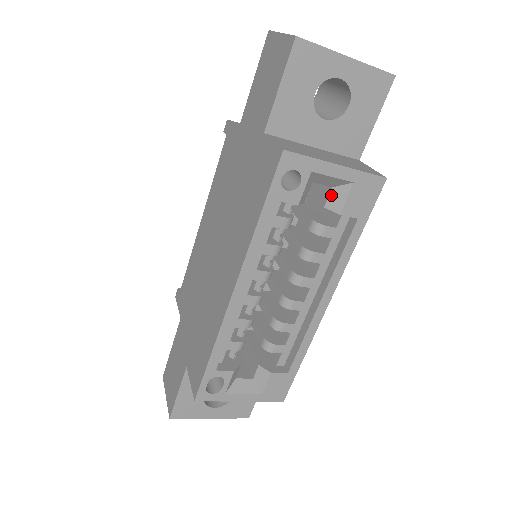
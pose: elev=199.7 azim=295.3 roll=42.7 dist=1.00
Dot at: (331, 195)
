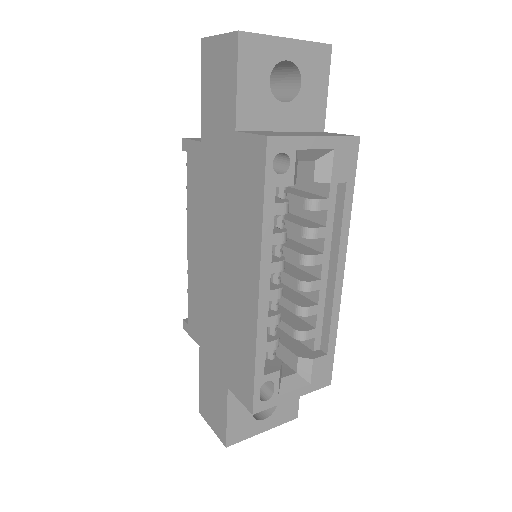
Dot at: (317, 168)
